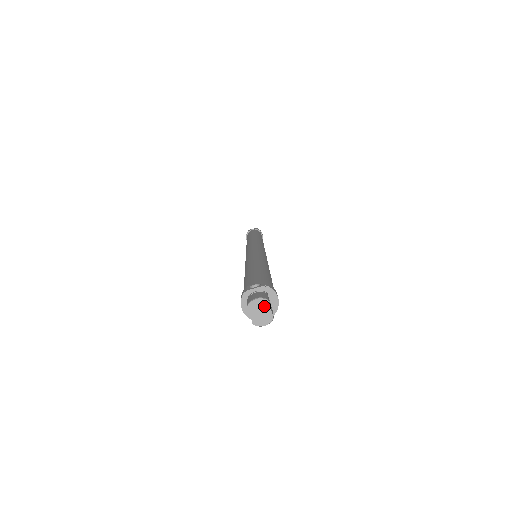
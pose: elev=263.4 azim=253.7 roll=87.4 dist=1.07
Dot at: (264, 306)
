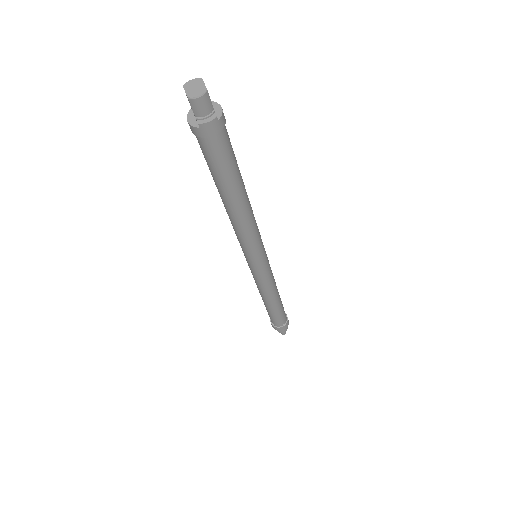
Dot at: (198, 83)
